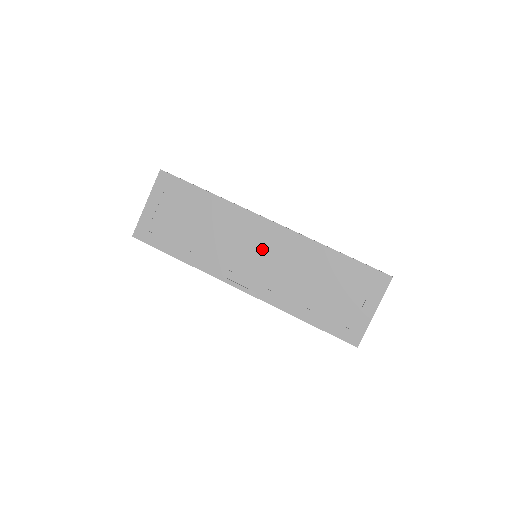
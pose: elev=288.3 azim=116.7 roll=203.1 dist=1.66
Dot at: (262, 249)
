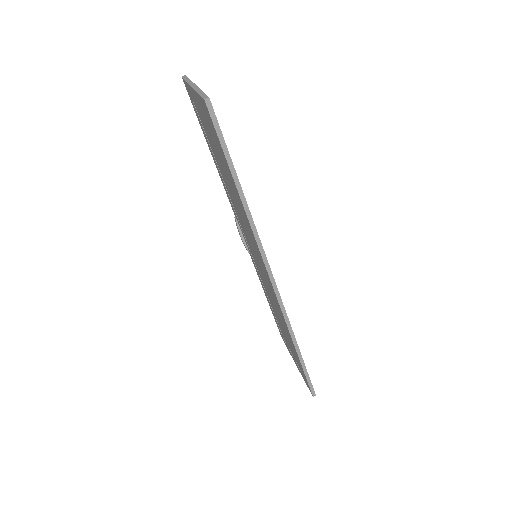
Dot at: (260, 265)
